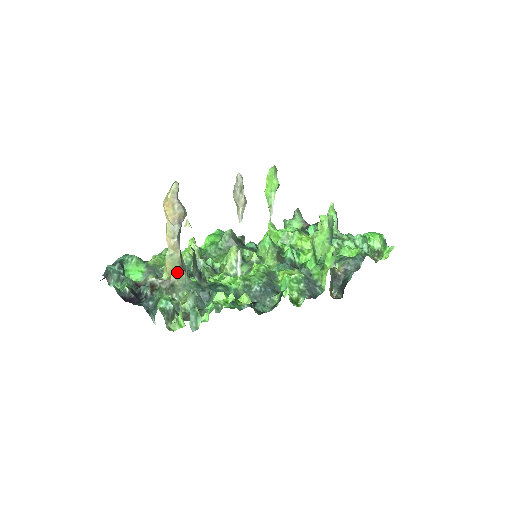
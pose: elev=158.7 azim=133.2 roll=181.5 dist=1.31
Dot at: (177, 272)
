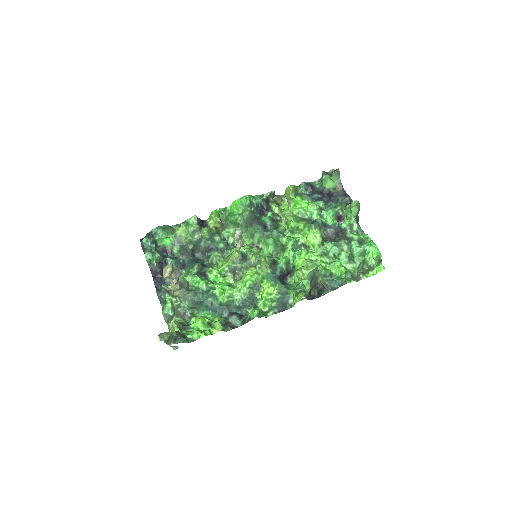
Dot at: (178, 291)
